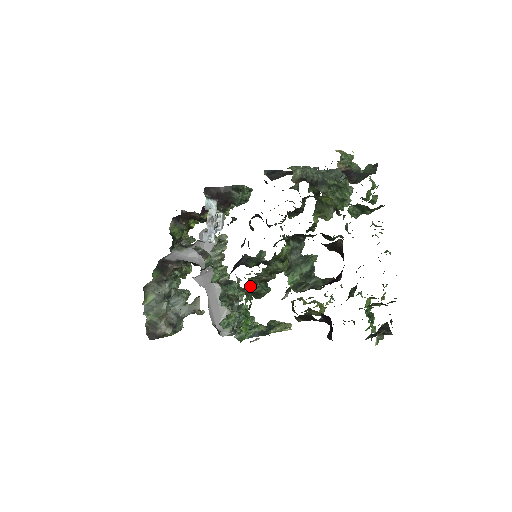
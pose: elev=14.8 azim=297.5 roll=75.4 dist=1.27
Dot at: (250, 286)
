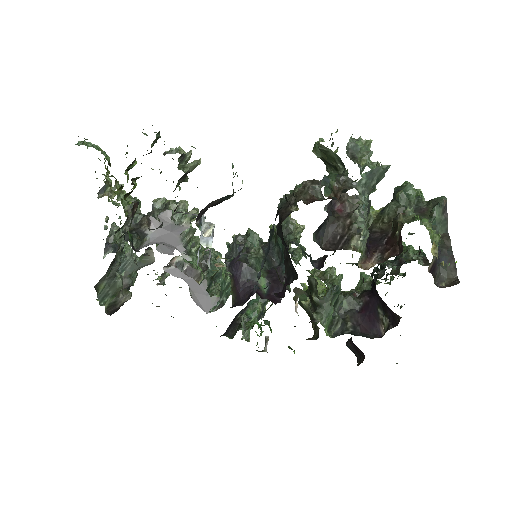
Dot at: occluded
